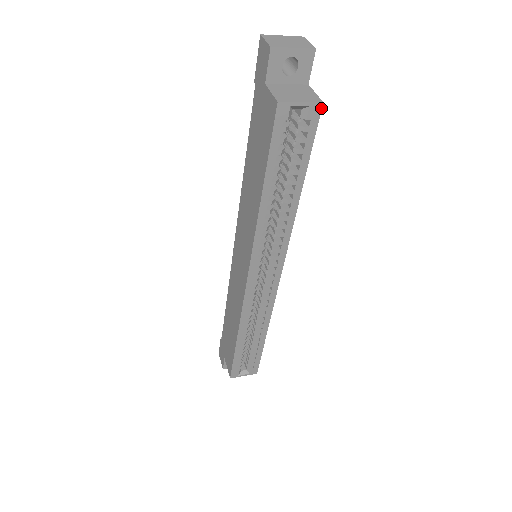
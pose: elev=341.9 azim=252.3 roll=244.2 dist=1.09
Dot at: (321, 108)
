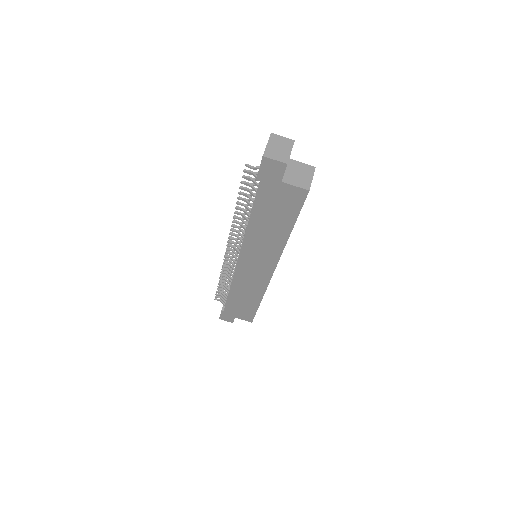
Dot at: (314, 170)
